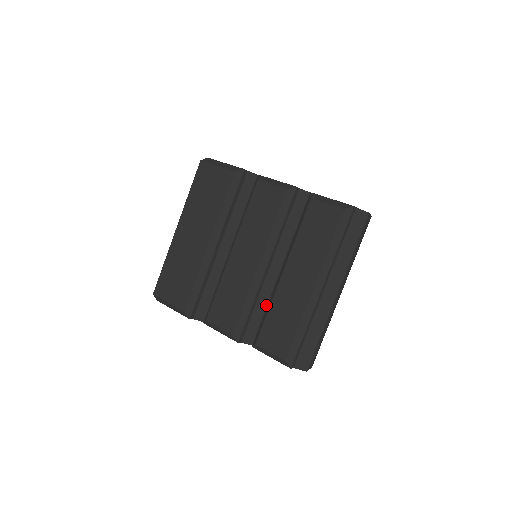
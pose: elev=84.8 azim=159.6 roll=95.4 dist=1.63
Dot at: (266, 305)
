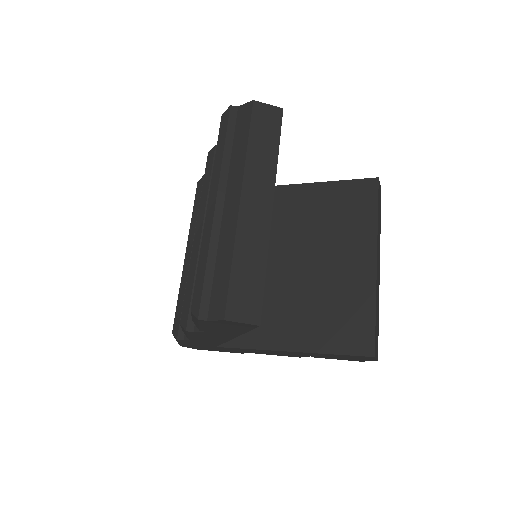
Dot at: occluded
